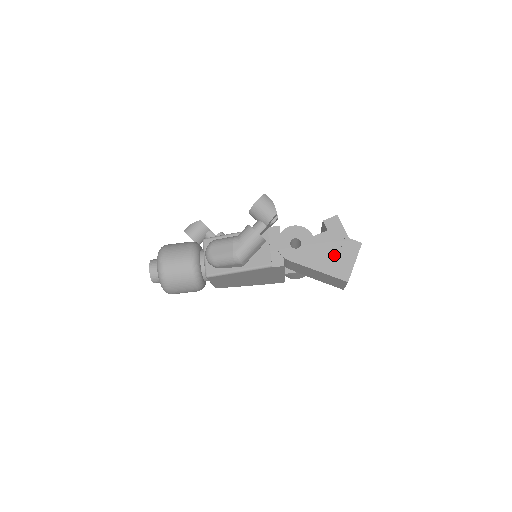
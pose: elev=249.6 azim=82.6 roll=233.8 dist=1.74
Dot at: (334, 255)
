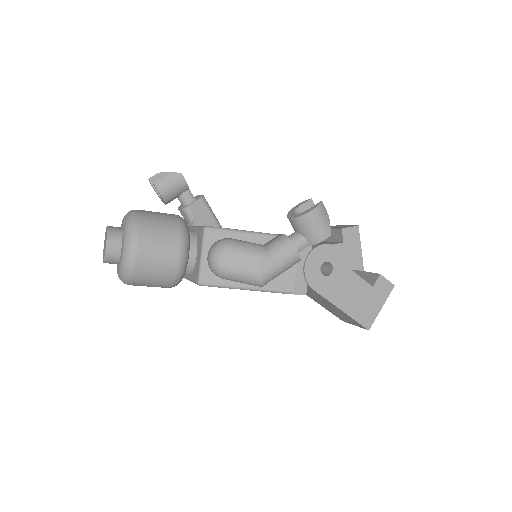
Dot at: (364, 294)
